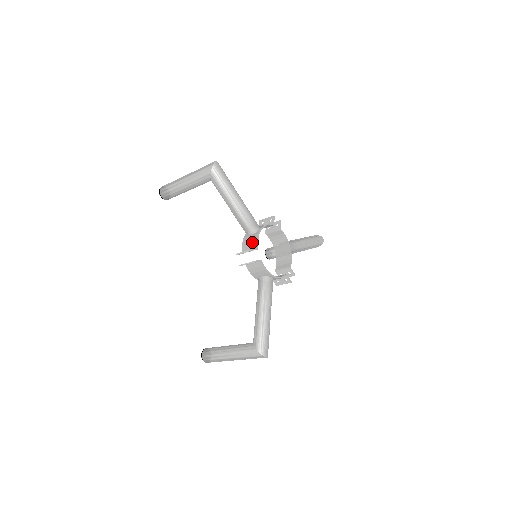
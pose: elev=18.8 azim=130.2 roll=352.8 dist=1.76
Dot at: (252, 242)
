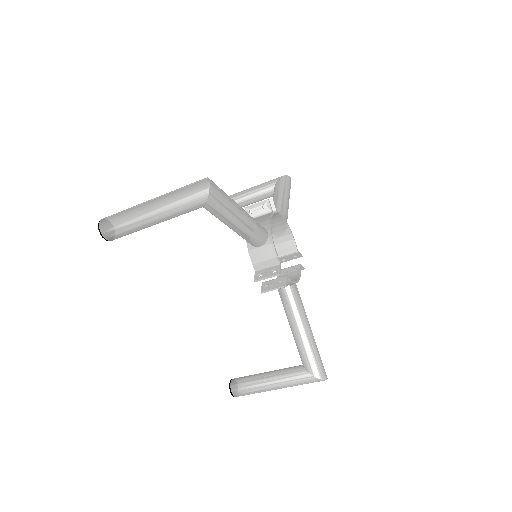
Dot at: (268, 257)
